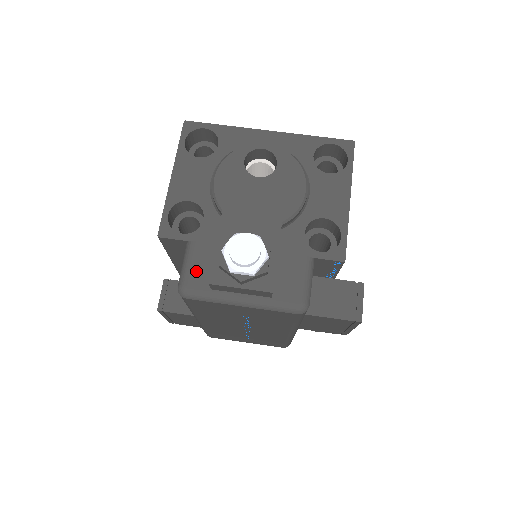
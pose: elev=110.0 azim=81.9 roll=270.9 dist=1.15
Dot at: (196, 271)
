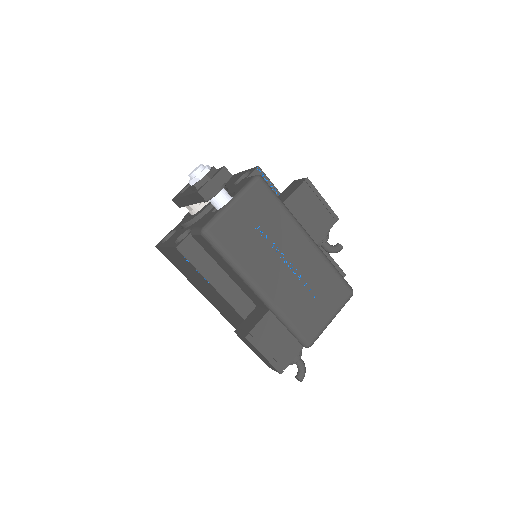
Dot at: (202, 224)
